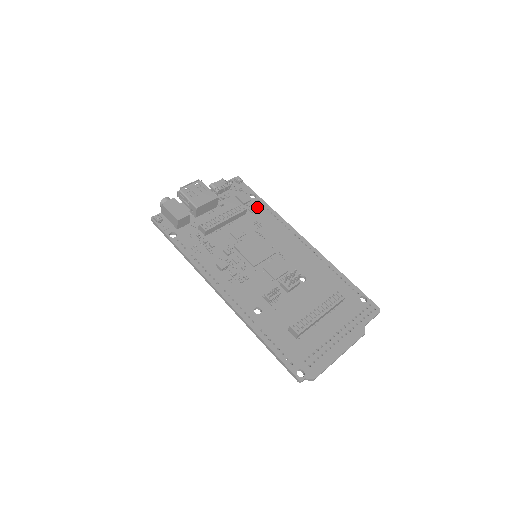
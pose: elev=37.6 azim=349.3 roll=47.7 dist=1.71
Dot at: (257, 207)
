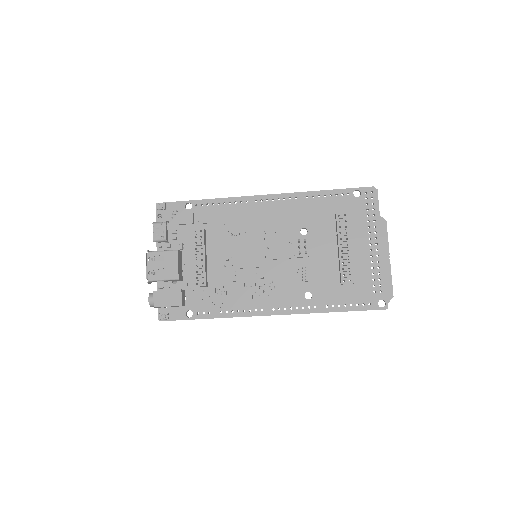
Dot at: (204, 213)
